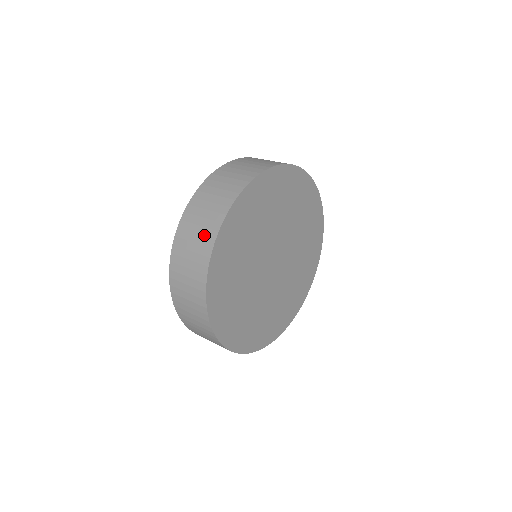
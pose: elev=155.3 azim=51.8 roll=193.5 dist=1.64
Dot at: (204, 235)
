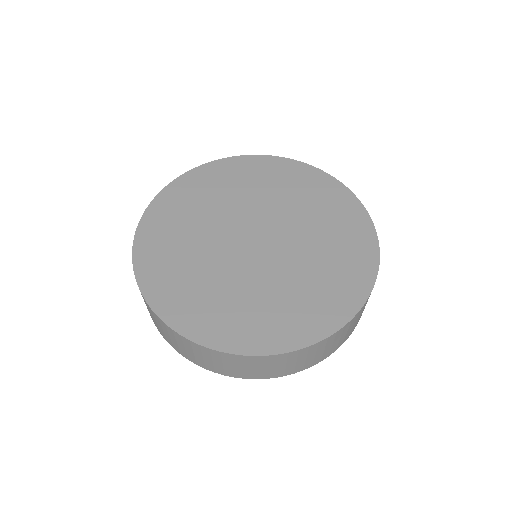
Dot at: occluded
